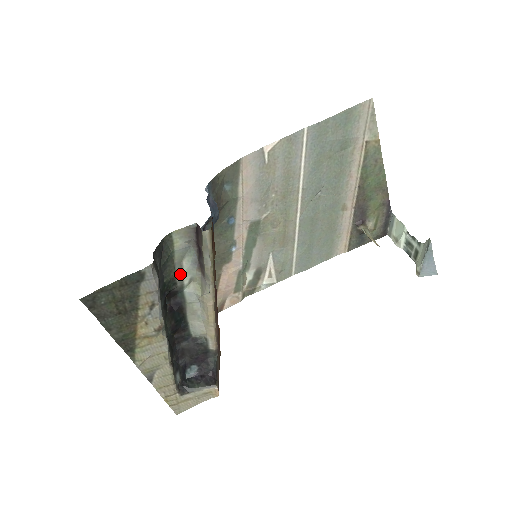
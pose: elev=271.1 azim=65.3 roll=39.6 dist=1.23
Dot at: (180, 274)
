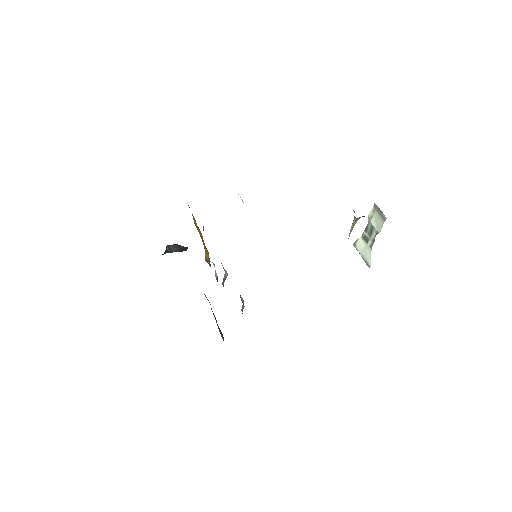
Dot at: occluded
